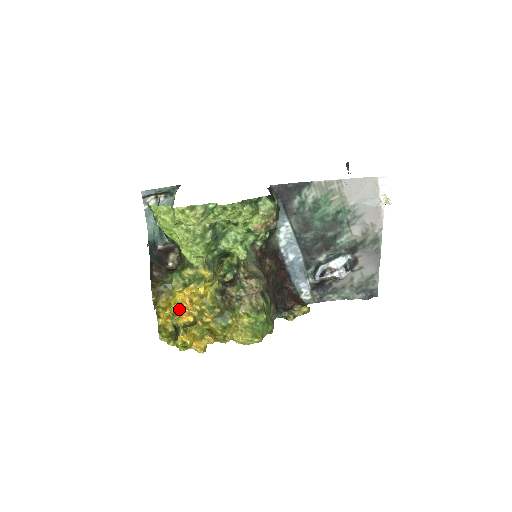
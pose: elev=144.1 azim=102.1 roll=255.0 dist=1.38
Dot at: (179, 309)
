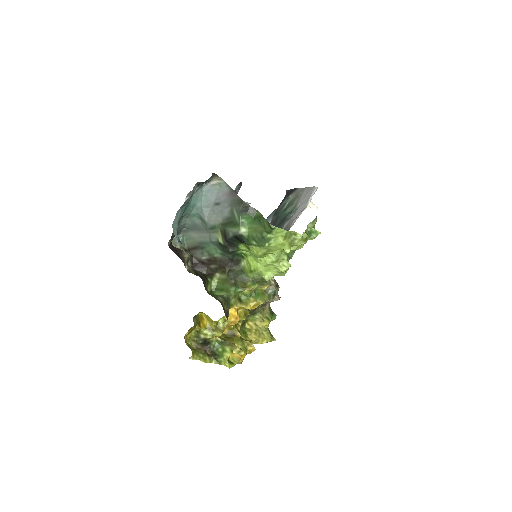
Dot at: (223, 324)
